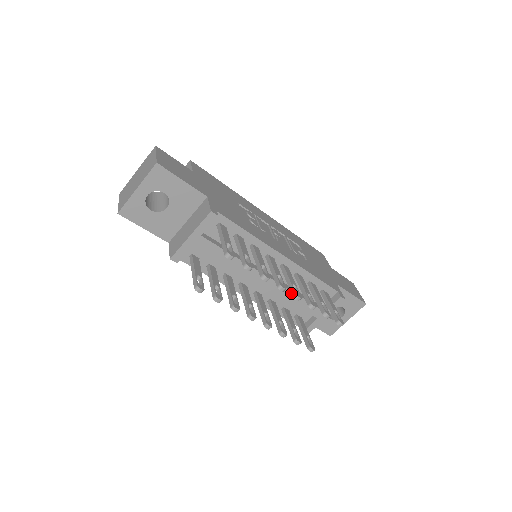
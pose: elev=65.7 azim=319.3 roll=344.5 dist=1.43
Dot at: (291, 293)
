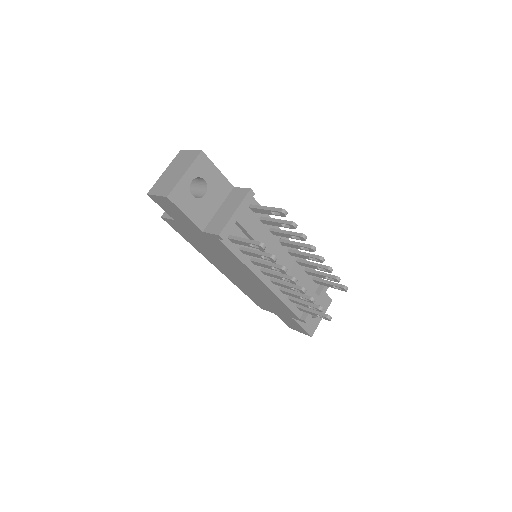
Dot at: (315, 258)
